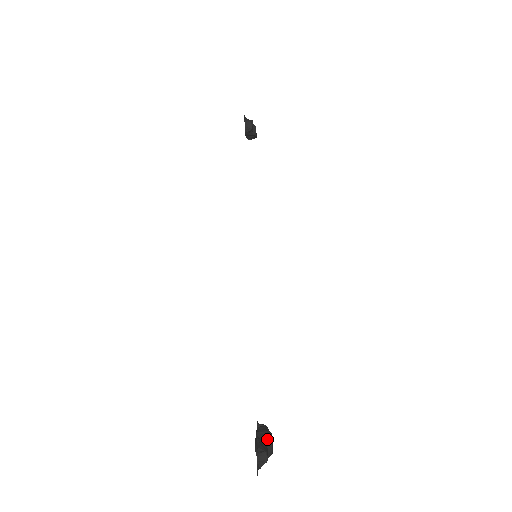
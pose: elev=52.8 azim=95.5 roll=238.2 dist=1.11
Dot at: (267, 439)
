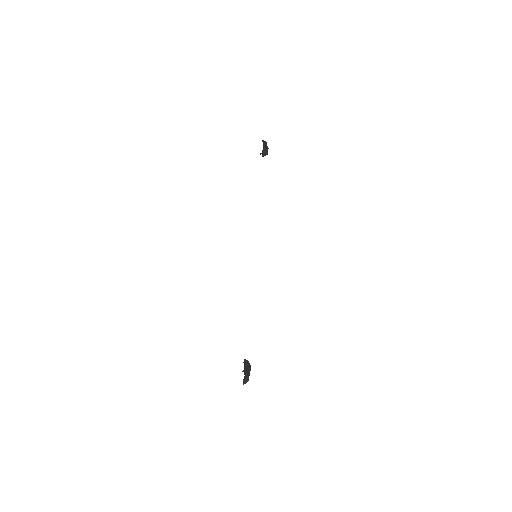
Dot at: (249, 369)
